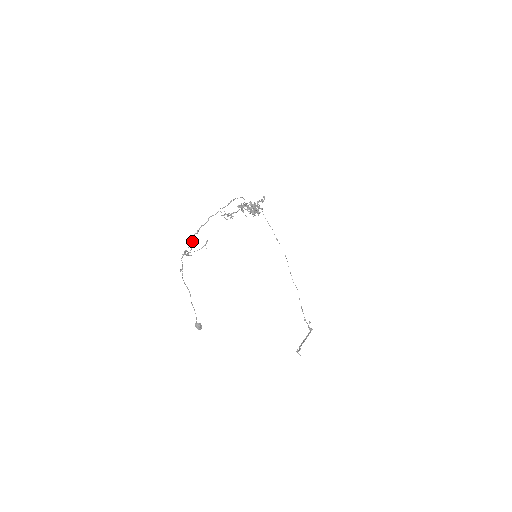
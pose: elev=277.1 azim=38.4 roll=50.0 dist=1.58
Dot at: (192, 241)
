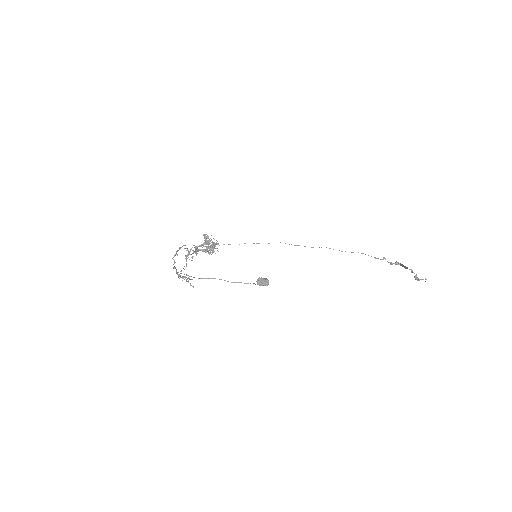
Dot at: occluded
